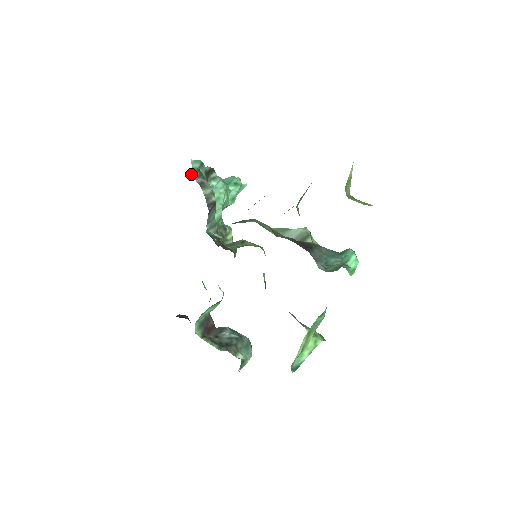
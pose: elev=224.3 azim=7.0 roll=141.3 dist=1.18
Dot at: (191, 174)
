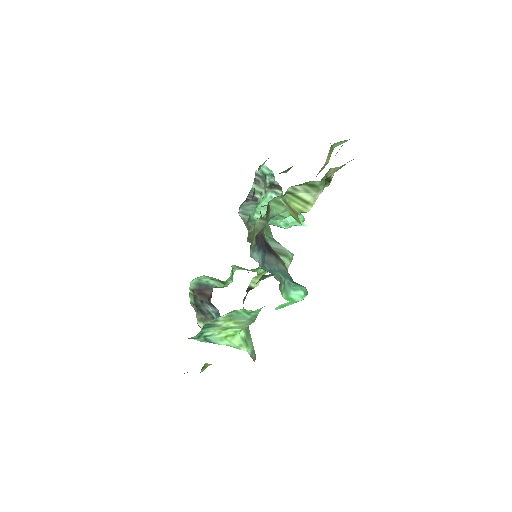
Dot at: (256, 171)
